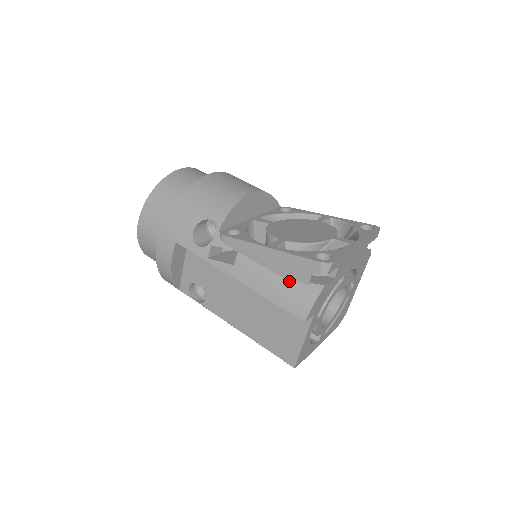
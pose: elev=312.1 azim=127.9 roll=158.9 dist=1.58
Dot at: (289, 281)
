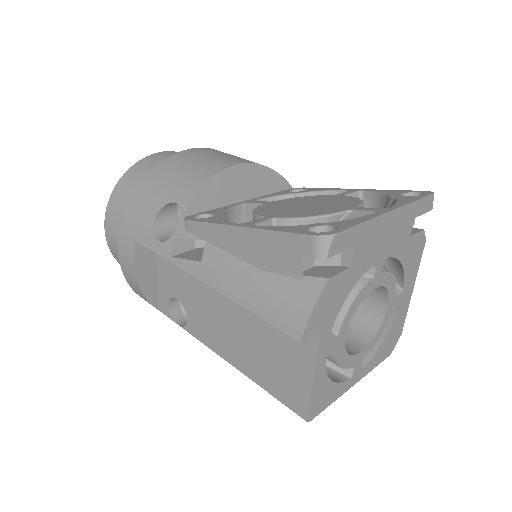
Dot at: (274, 276)
